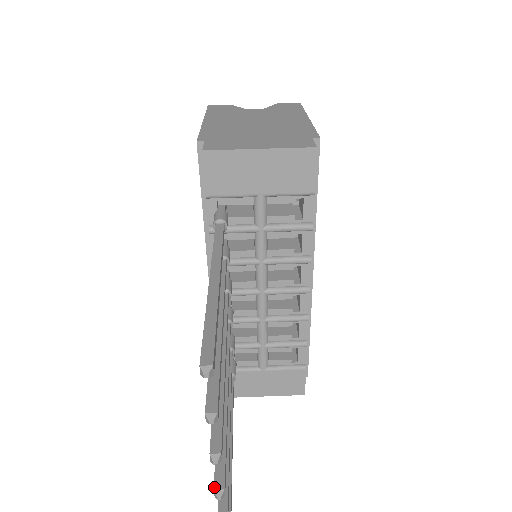
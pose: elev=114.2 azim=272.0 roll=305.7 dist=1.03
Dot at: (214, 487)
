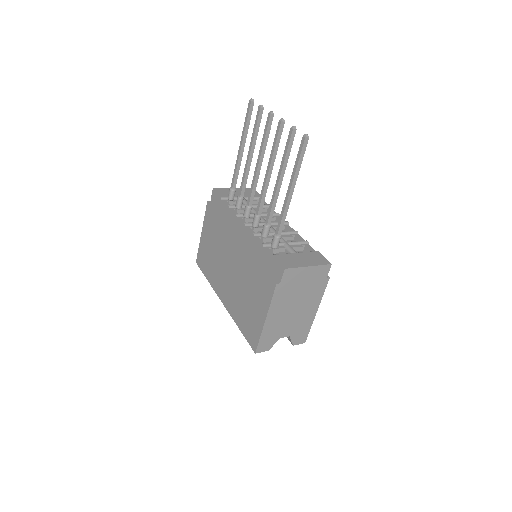
Dot at: (279, 121)
